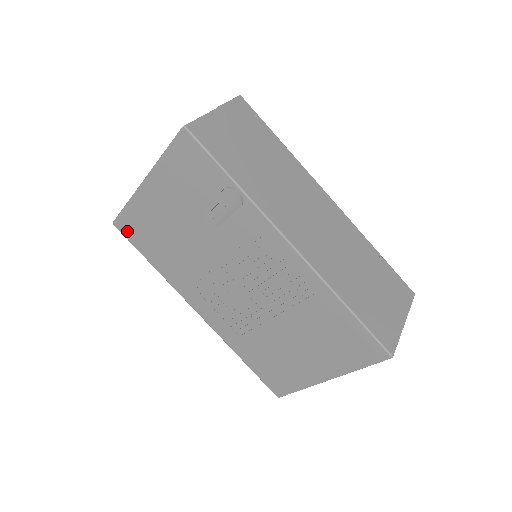
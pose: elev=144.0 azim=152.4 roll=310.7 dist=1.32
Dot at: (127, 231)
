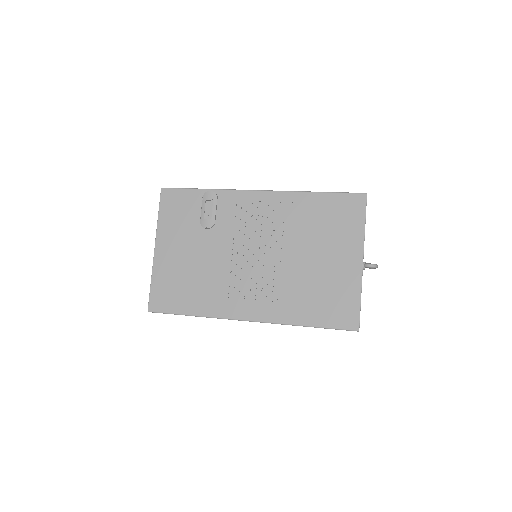
Dot at: (161, 305)
